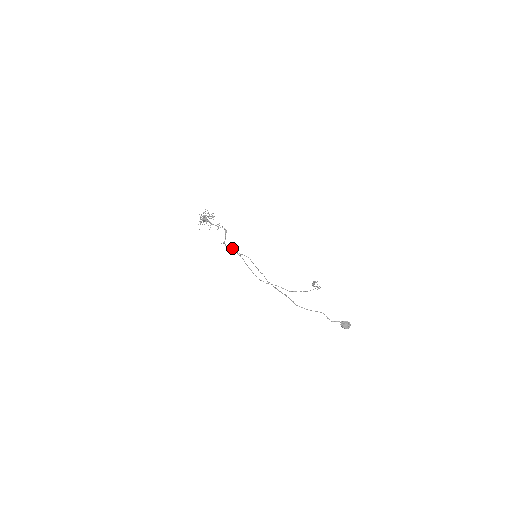
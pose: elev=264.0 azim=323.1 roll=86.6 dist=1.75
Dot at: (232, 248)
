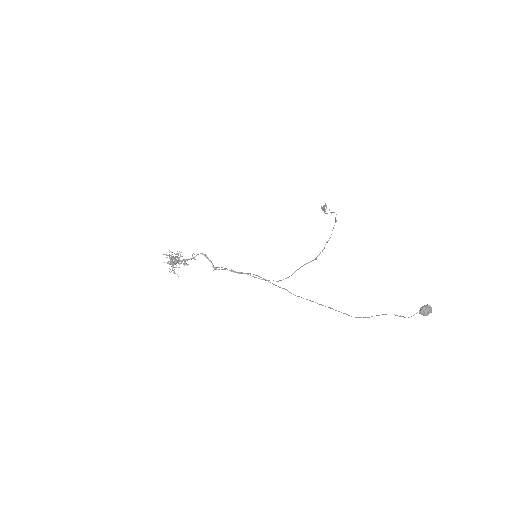
Dot at: occluded
